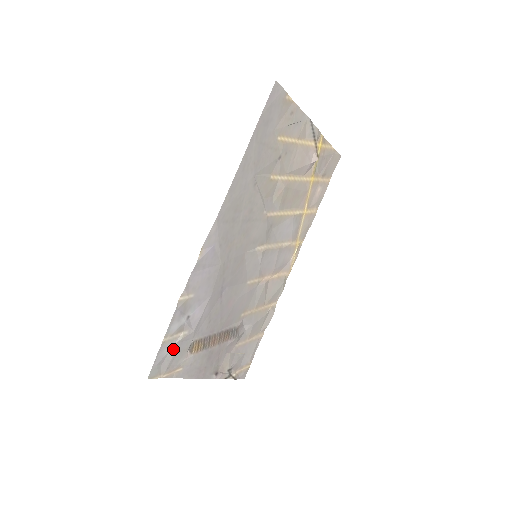
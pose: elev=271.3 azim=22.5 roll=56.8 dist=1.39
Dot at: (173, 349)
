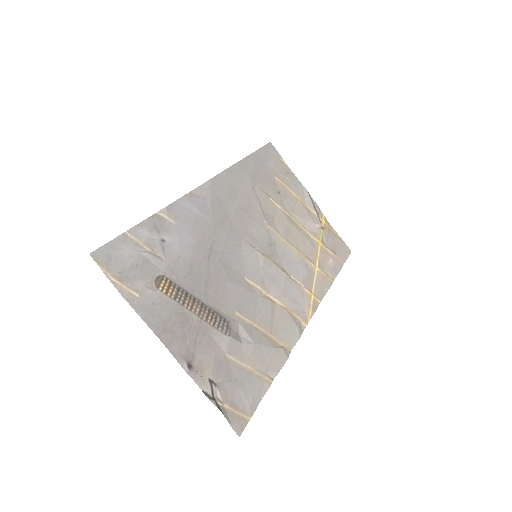
Dot at: (134, 257)
